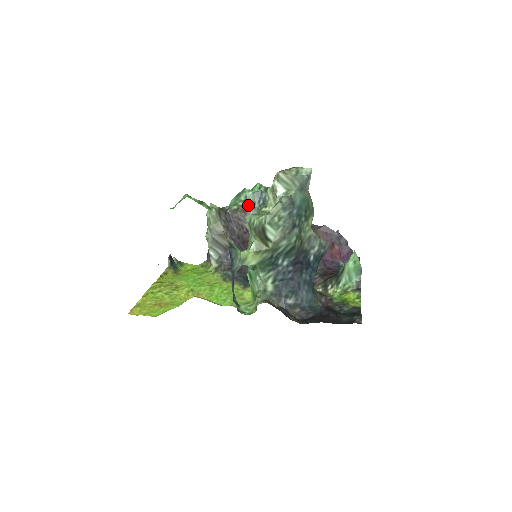
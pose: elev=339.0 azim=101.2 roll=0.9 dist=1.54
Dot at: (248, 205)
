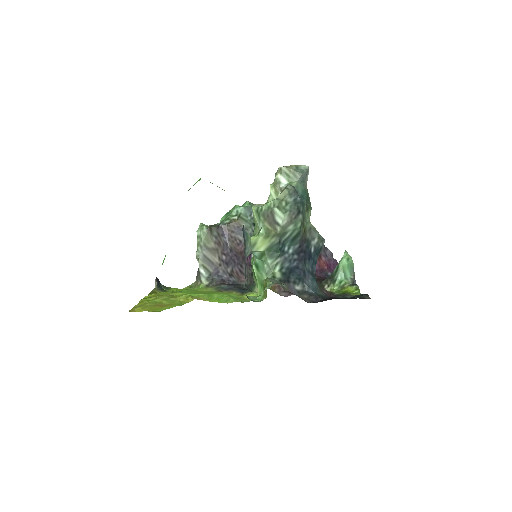
Dot at: (240, 218)
